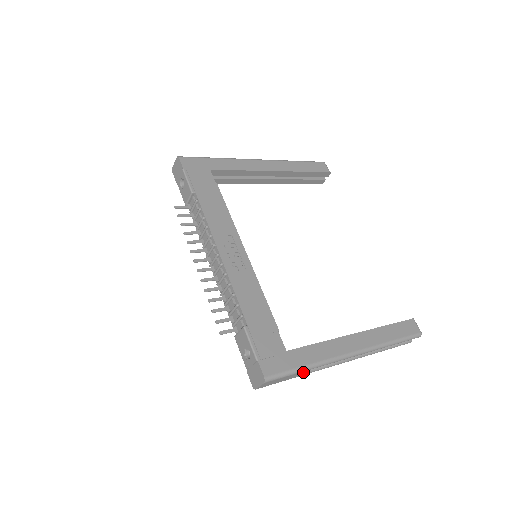
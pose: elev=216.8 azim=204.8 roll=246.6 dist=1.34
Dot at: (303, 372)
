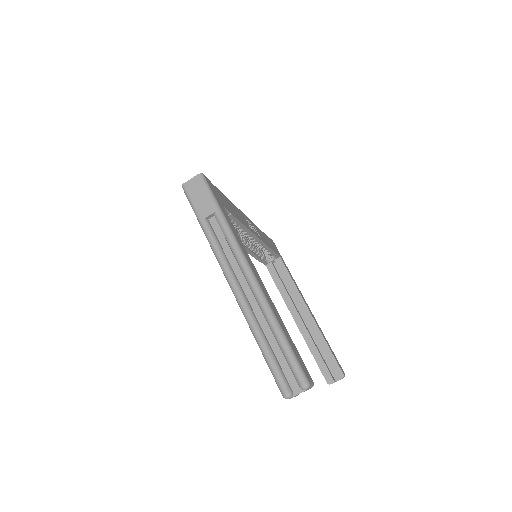
Dot at: (210, 227)
